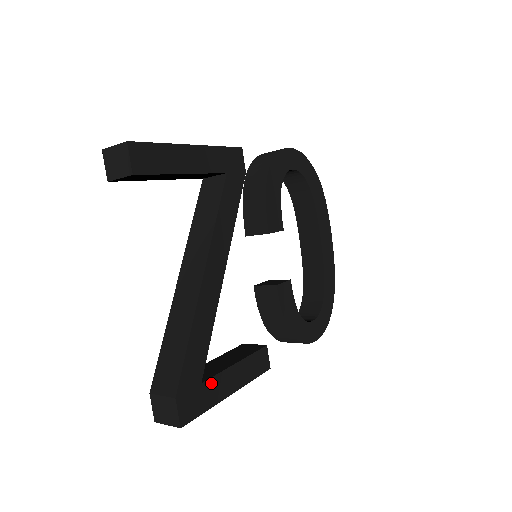
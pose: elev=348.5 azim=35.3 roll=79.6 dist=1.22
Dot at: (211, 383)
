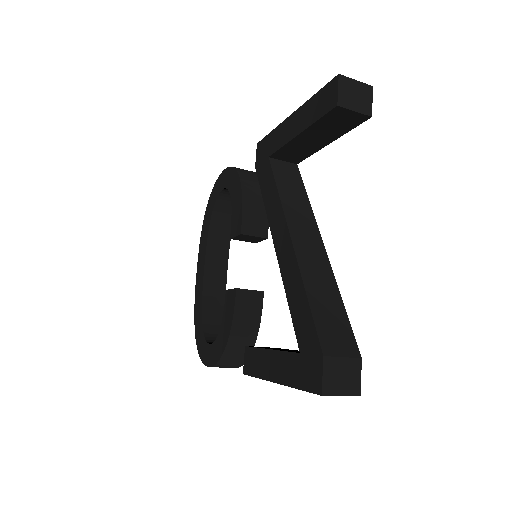
Dot at: occluded
